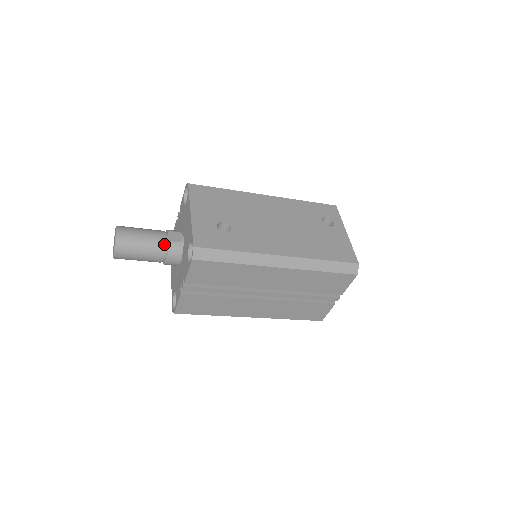
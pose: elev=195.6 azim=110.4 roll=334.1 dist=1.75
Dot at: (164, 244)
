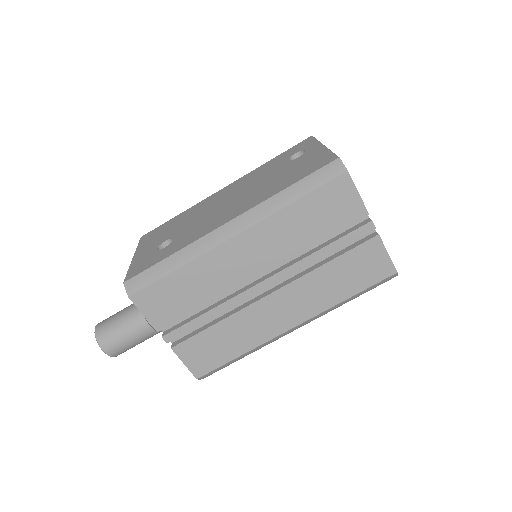
Dot at: occluded
